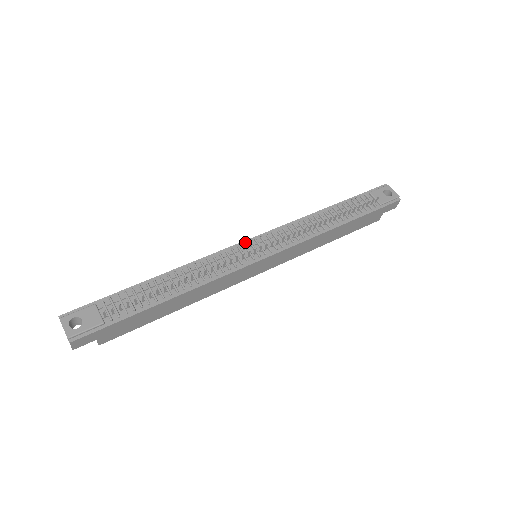
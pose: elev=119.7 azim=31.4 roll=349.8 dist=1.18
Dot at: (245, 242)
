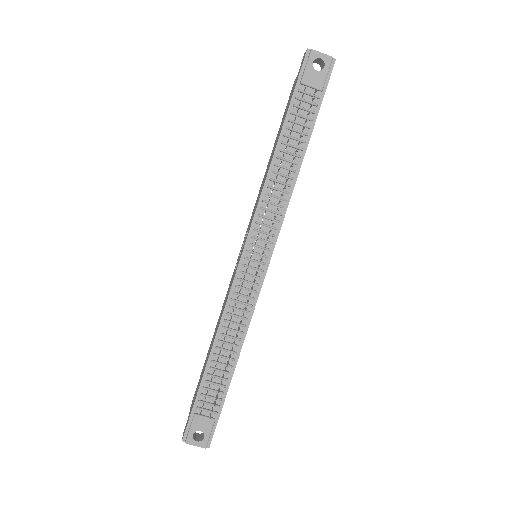
Dot at: (241, 261)
